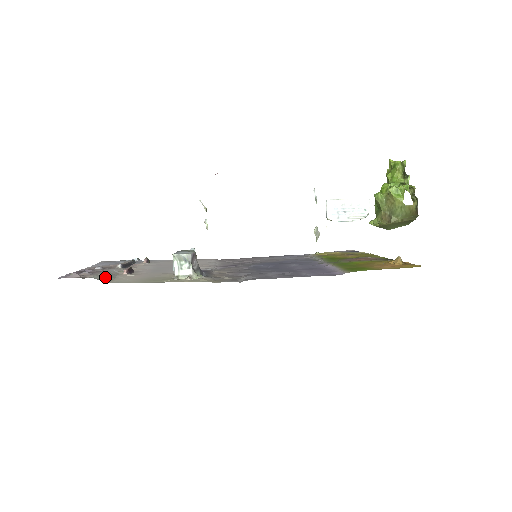
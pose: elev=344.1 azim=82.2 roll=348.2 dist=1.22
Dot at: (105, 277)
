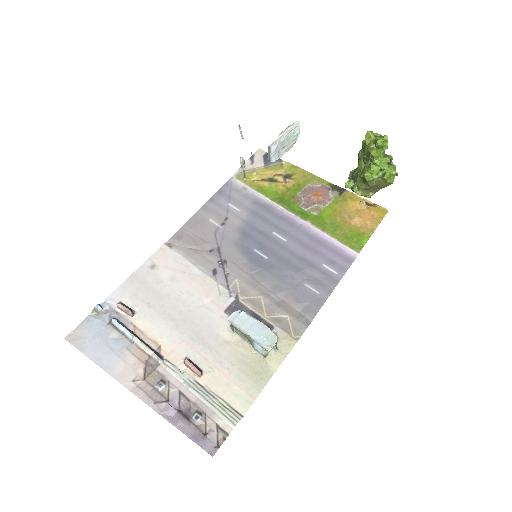
Dot at: (223, 408)
